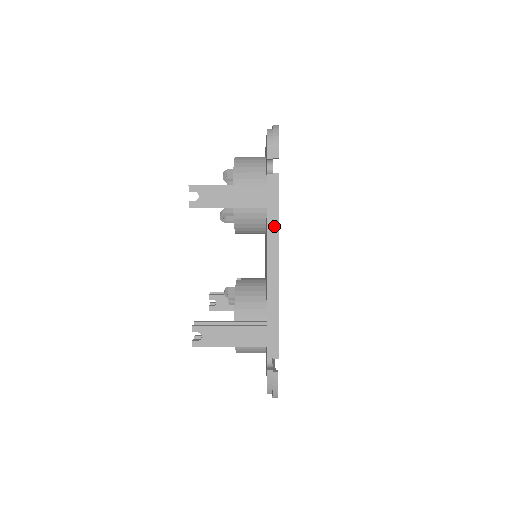
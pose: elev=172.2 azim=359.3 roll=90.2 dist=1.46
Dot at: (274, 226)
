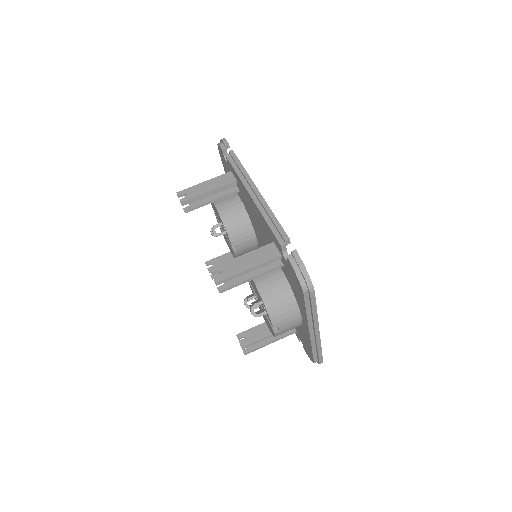
Dot at: (242, 172)
